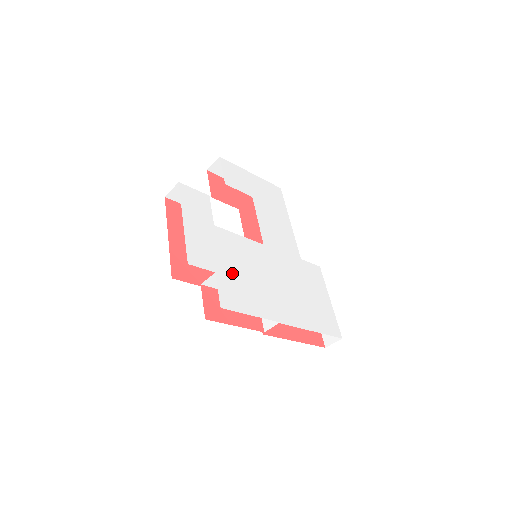
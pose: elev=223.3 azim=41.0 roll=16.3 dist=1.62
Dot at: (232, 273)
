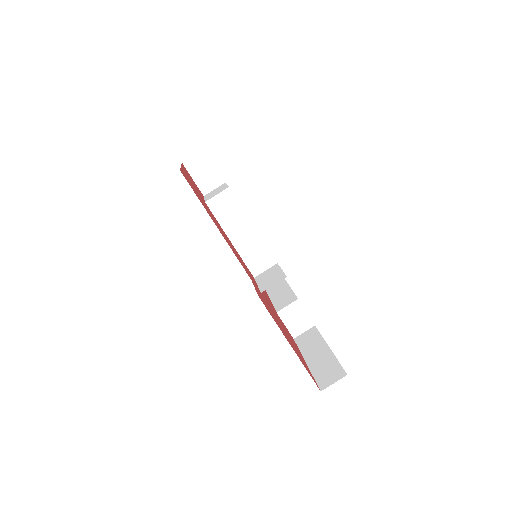
Dot at: (243, 208)
